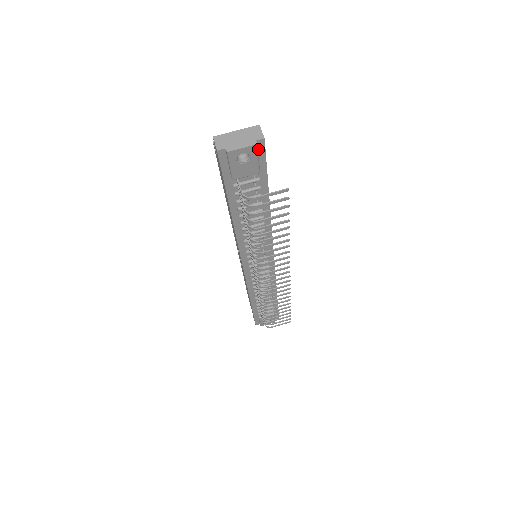
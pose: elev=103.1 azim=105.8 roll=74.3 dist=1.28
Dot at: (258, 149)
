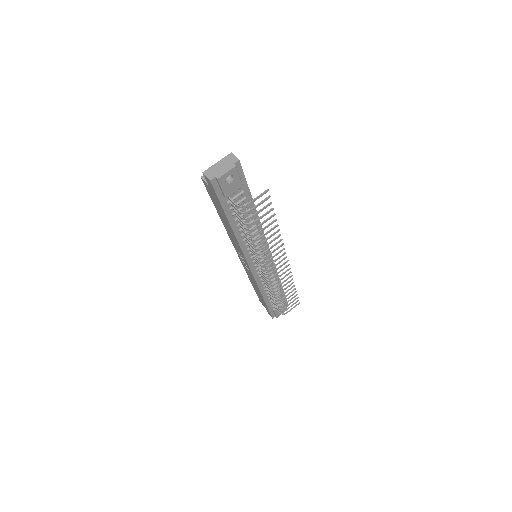
Dot at: (237, 169)
